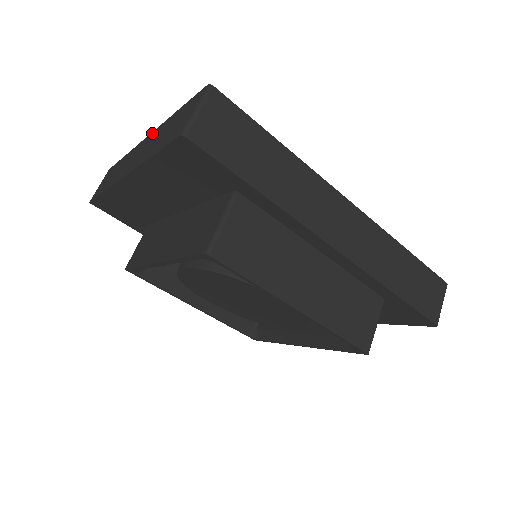
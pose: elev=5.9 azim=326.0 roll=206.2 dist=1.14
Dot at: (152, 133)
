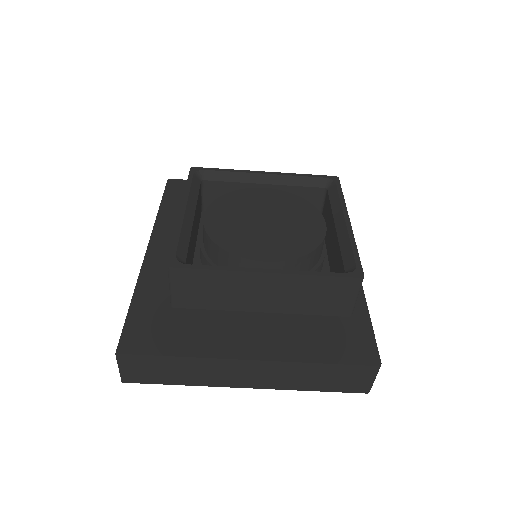
Dot at: occluded
